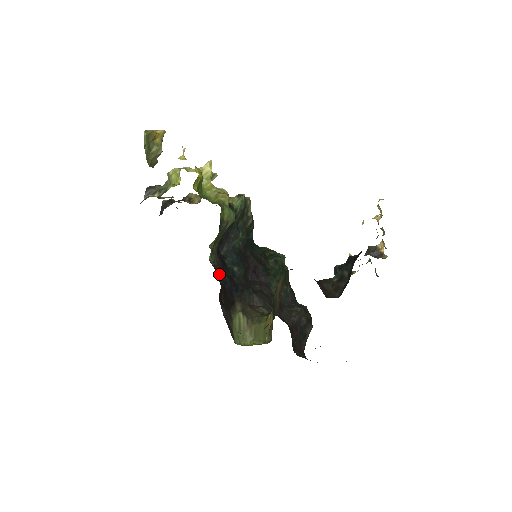
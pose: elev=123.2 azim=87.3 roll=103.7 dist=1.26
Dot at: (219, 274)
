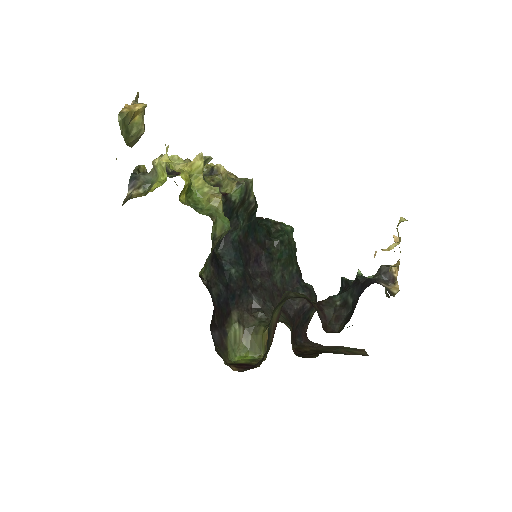
Dot at: (213, 287)
